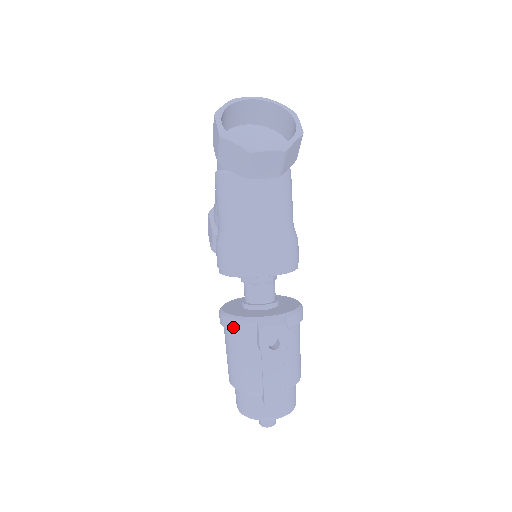
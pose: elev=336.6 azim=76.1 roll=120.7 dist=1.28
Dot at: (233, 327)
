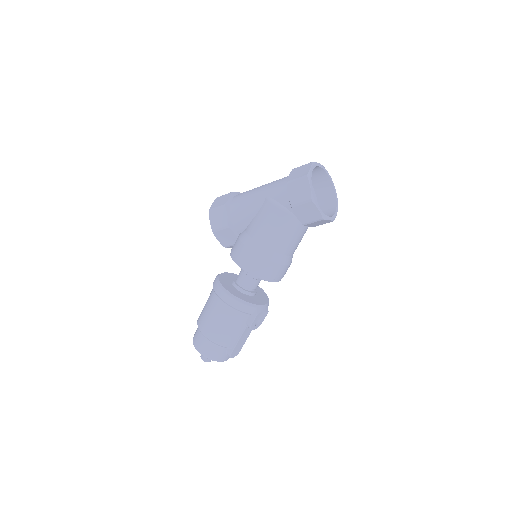
Dot at: (238, 307)
